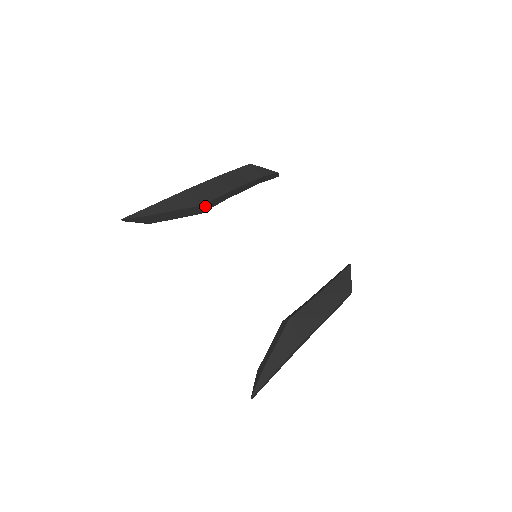
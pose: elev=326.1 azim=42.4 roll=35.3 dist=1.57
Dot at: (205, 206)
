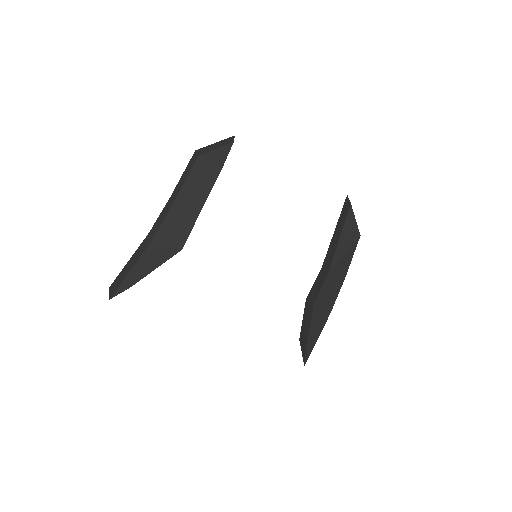
Dot at: (182, 246)
